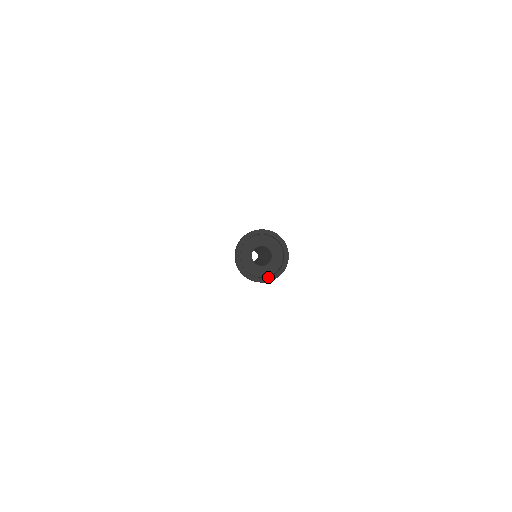
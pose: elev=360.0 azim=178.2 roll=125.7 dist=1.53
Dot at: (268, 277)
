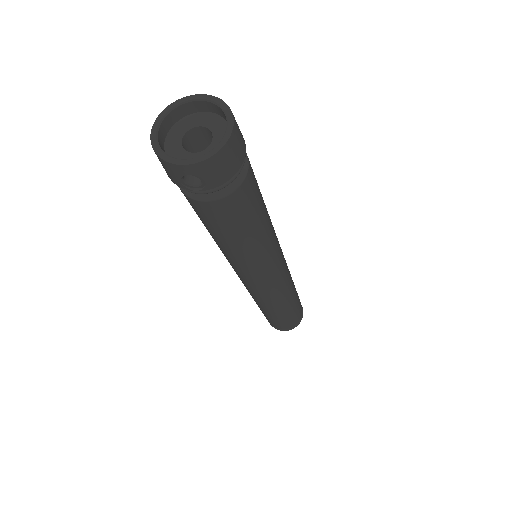
Dot at: occluded
